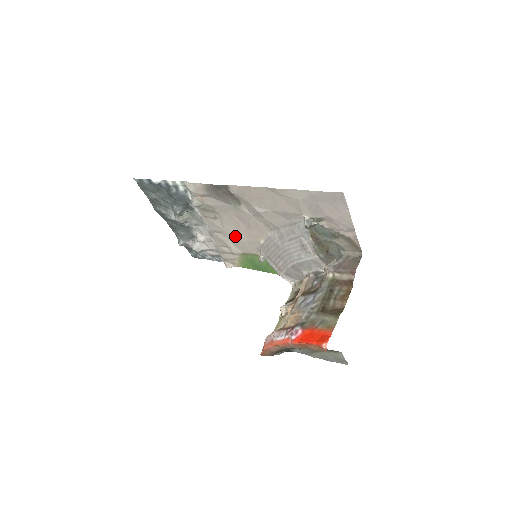
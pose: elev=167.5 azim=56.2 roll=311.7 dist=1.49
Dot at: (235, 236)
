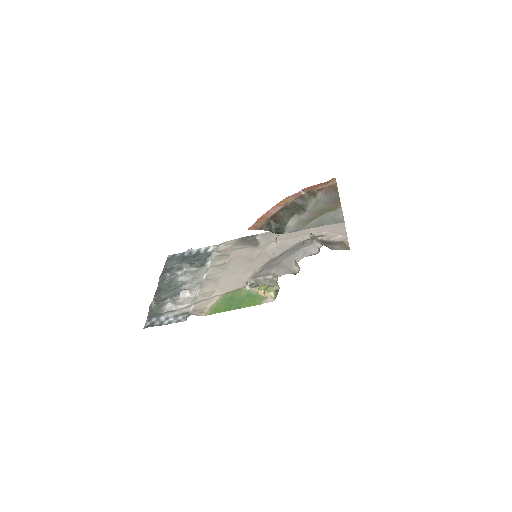
Dot at: (232, 274)
